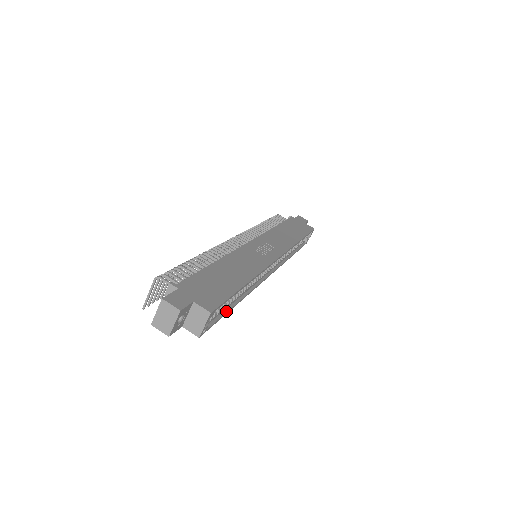
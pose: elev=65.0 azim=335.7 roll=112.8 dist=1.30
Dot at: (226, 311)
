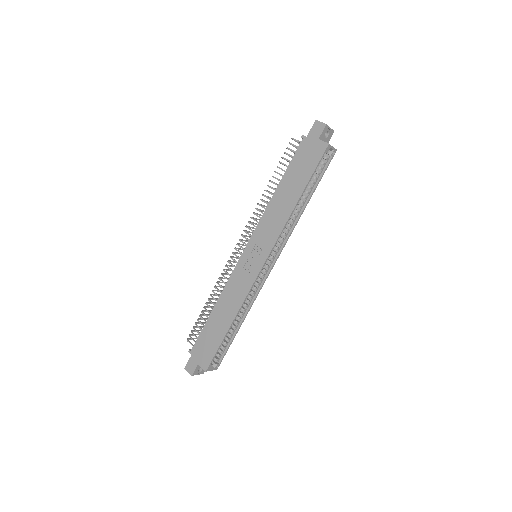
Dot at: (232, 339)
